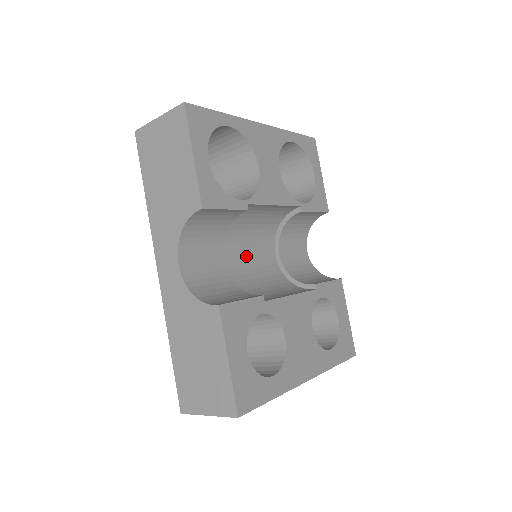
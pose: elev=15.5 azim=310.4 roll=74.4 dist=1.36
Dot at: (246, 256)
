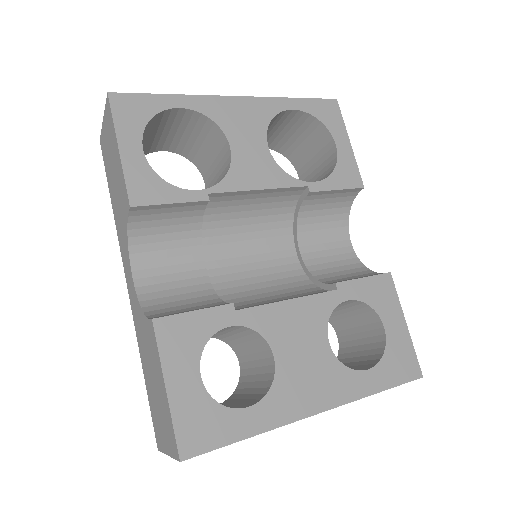
Dot at: (245, 258)
